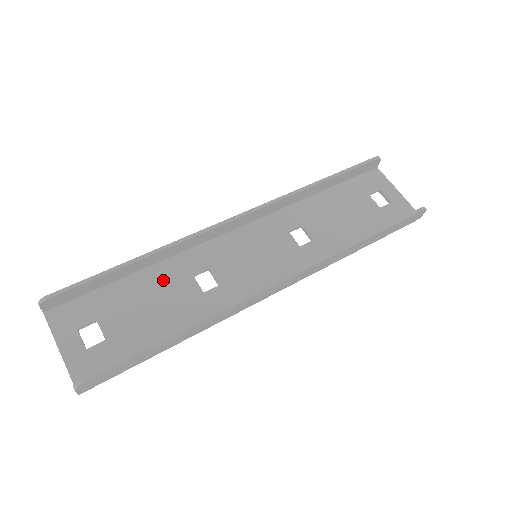
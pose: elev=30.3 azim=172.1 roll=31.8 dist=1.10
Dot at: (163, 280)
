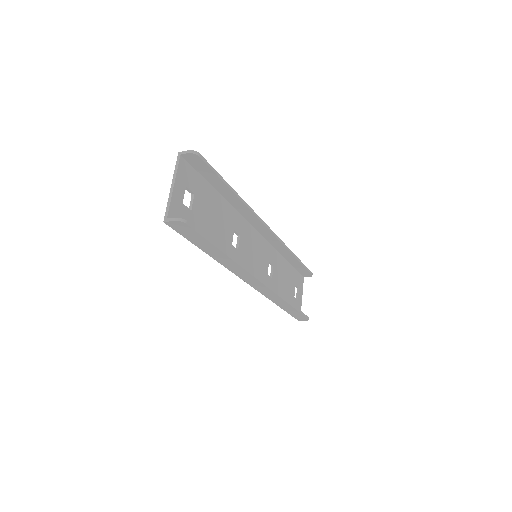
Dot at: (225, 214)
